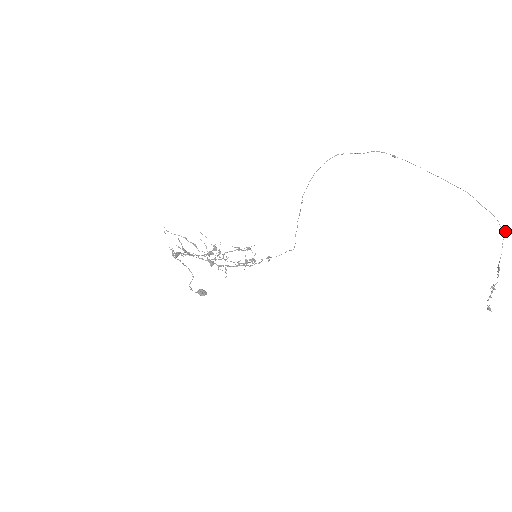
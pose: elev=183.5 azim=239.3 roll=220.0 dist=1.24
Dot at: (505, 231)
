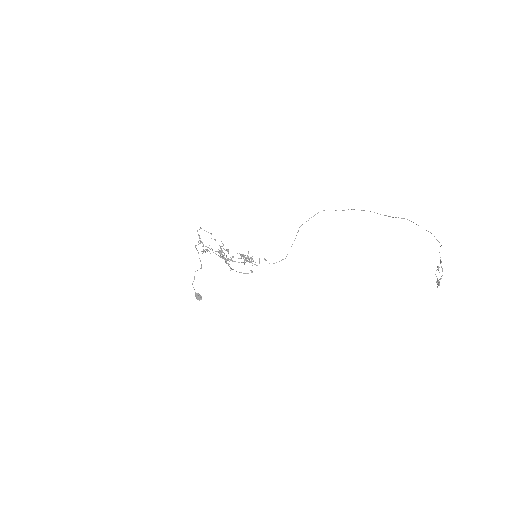
Dot at: occluded
